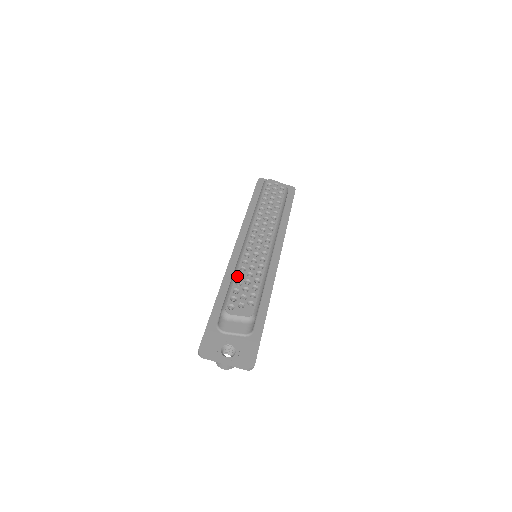
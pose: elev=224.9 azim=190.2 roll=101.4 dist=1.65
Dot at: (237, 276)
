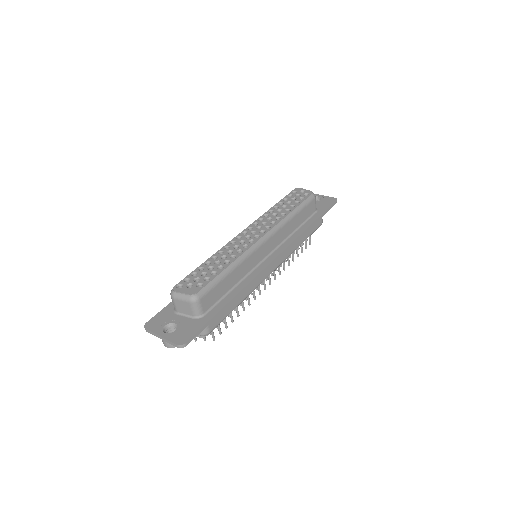
Dot at: (204, 263)
